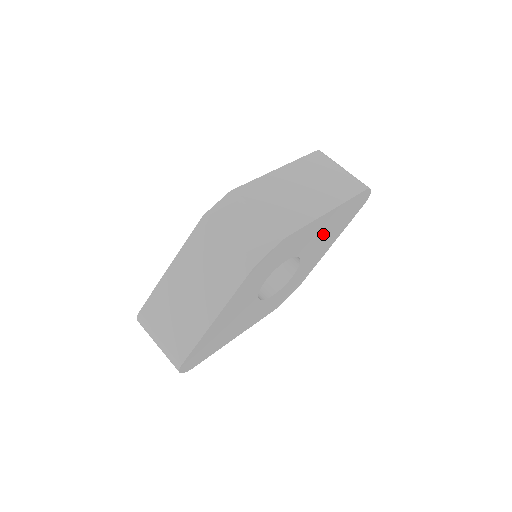
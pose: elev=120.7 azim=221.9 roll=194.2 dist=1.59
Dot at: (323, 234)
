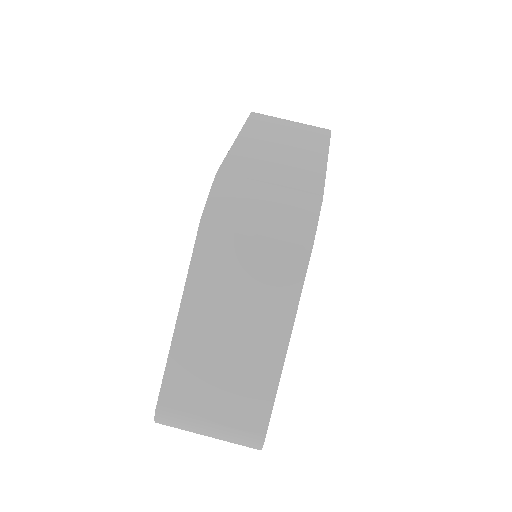
Dot at: occluded
